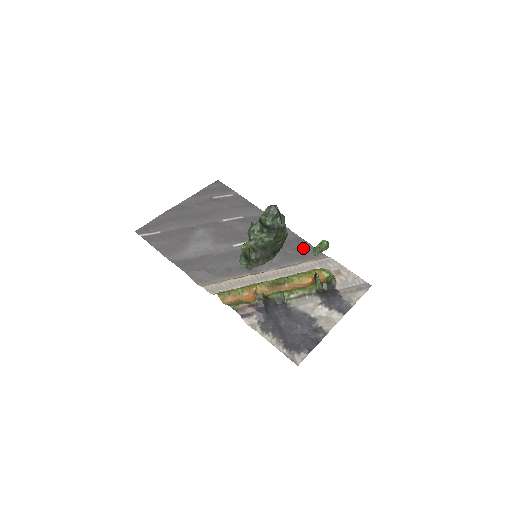
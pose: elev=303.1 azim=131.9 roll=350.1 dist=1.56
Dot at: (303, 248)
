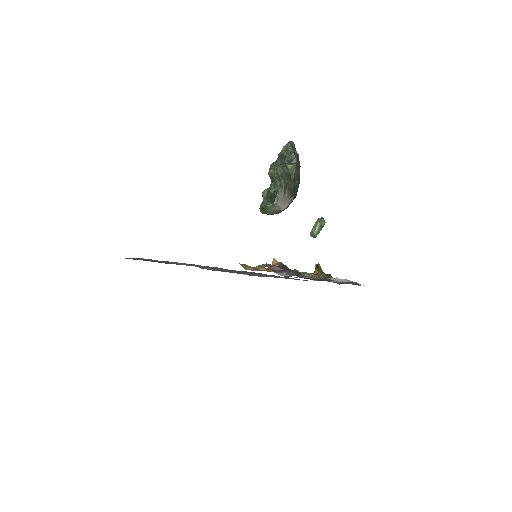
Dot at: occluded
